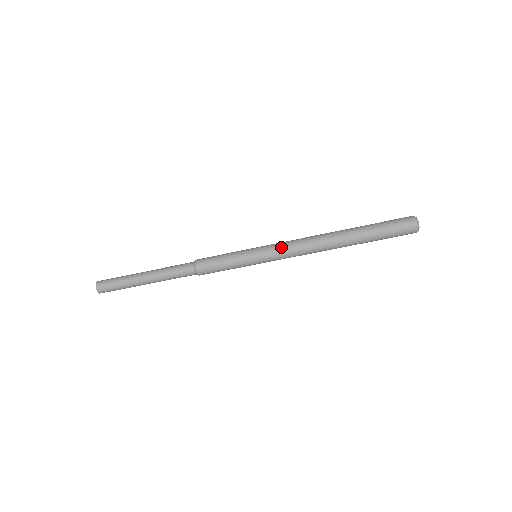
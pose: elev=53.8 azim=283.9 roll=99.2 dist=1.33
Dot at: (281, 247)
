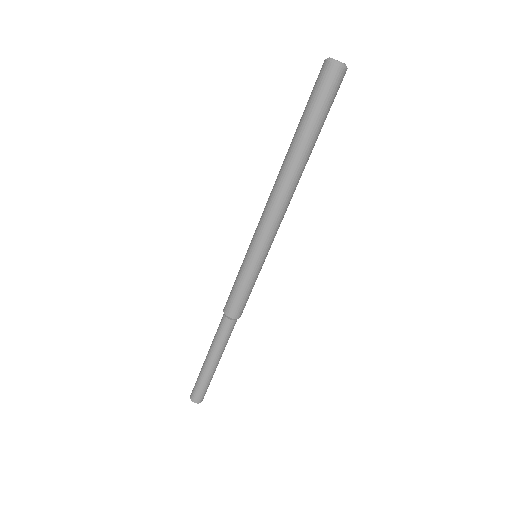
Dot at: (258, 226)
